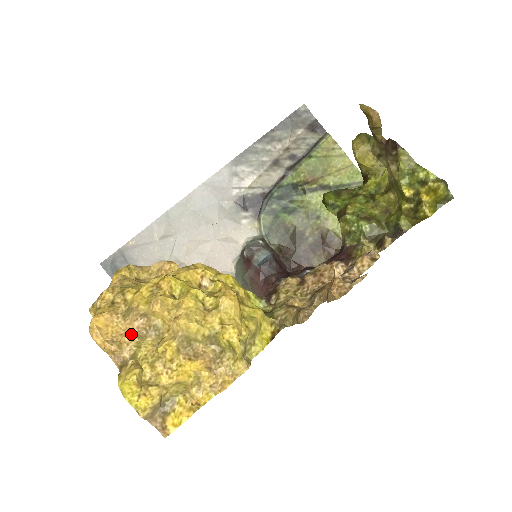
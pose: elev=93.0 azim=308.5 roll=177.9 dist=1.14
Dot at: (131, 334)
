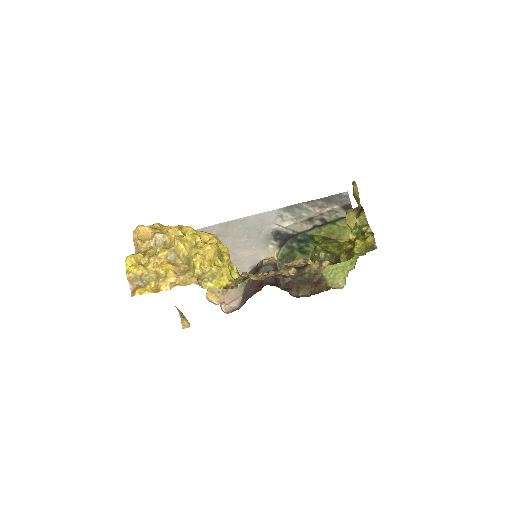
Dot at: (151, 240)
